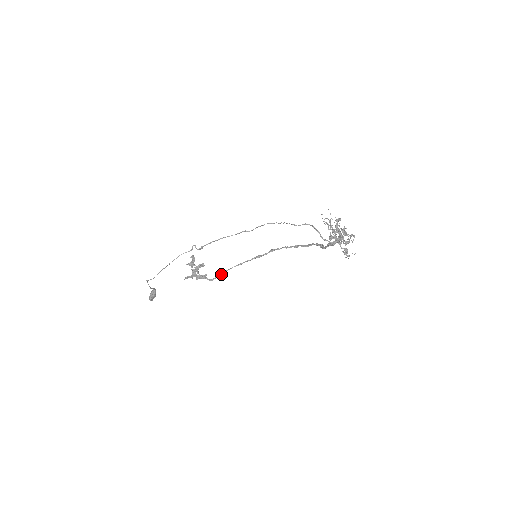
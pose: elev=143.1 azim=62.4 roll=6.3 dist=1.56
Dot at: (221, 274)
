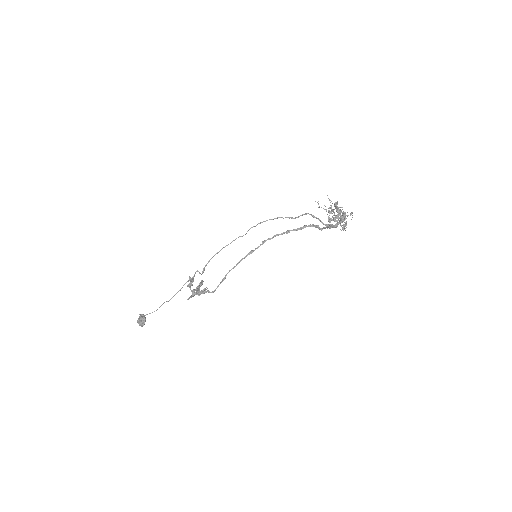
Dot at: (221, 282)
